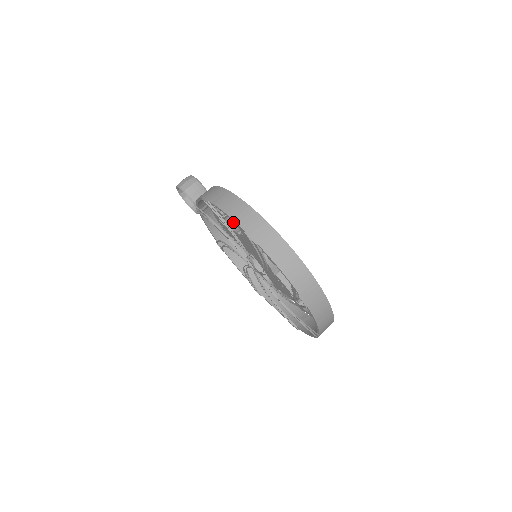
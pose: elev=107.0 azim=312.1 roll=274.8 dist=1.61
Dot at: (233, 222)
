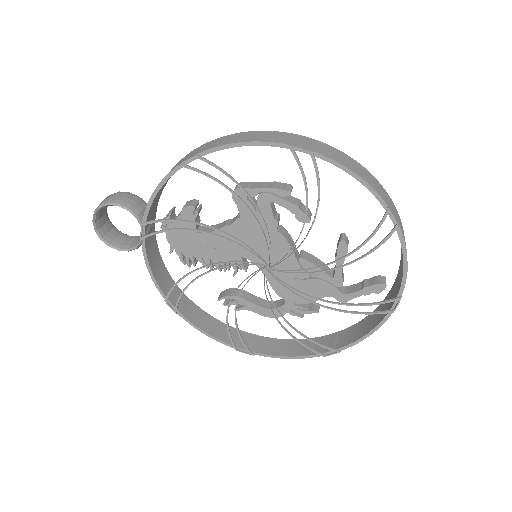
Dot at: (203, 227)
